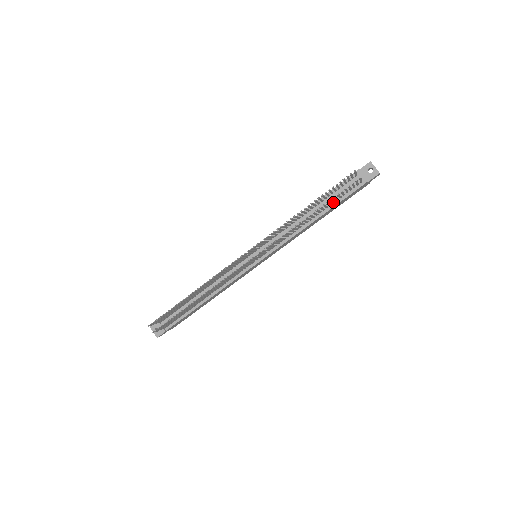
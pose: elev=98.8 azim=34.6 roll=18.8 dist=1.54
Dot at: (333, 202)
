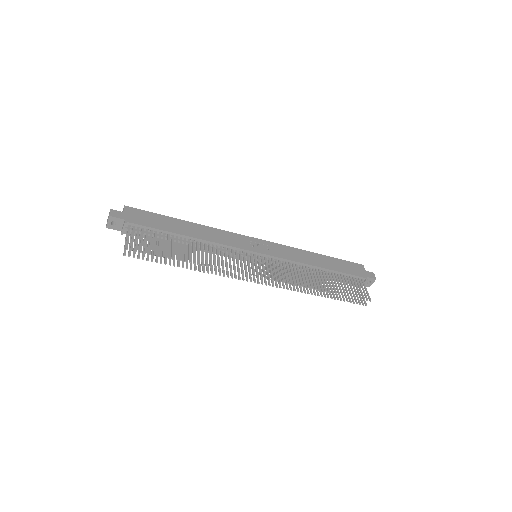
Dot at: occluded
